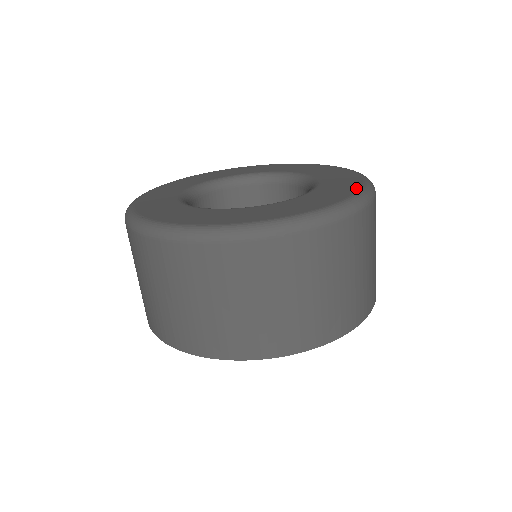
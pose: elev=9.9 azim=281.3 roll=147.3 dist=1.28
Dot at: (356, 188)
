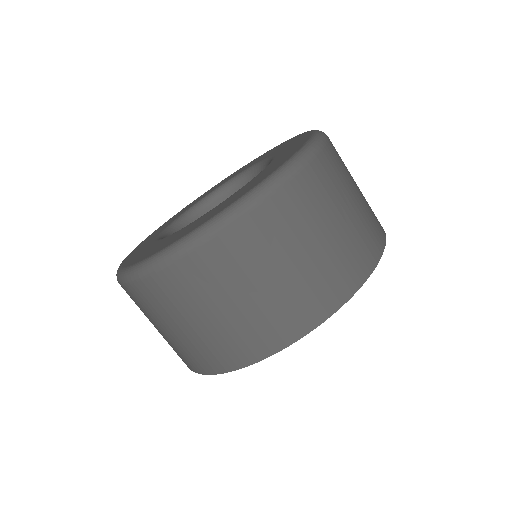
Dot at: (292, 154)
